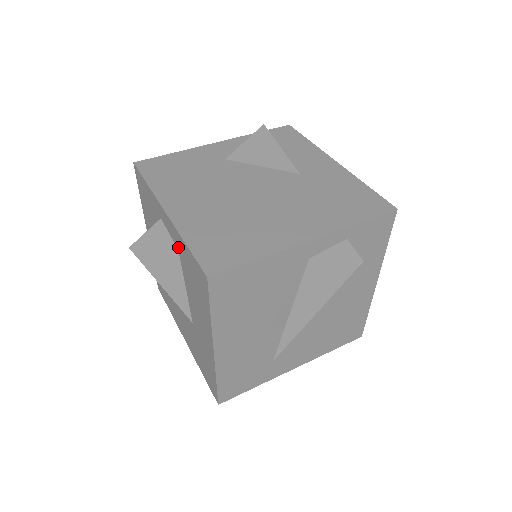
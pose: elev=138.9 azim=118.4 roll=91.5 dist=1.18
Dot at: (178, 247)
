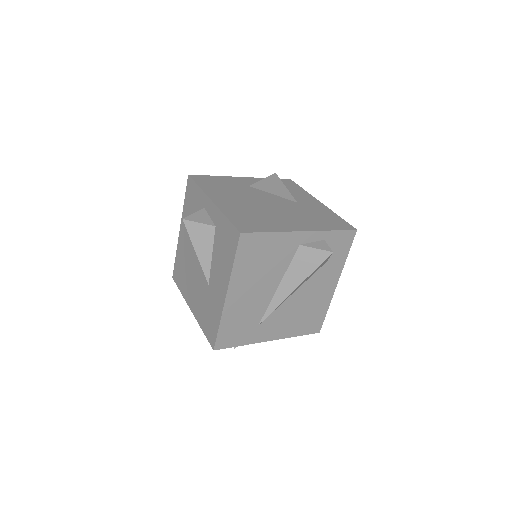
Dot at: (216, 223)
